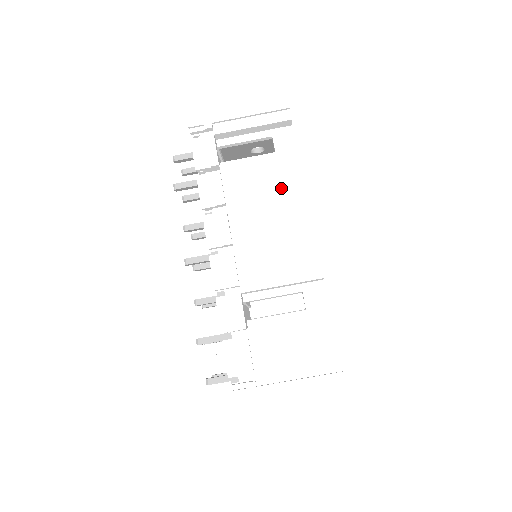
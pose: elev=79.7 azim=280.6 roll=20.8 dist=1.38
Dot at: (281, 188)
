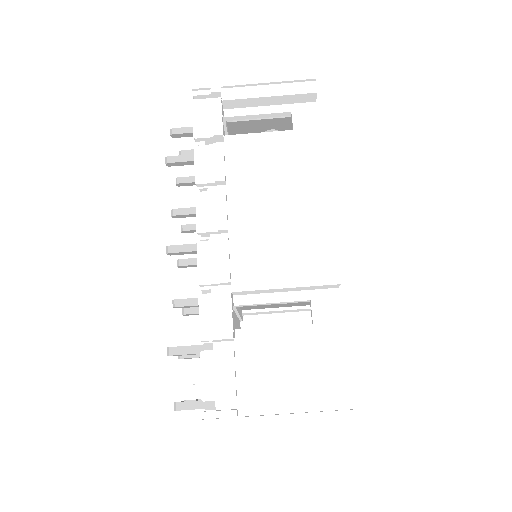
Dot at: (296, 169)
